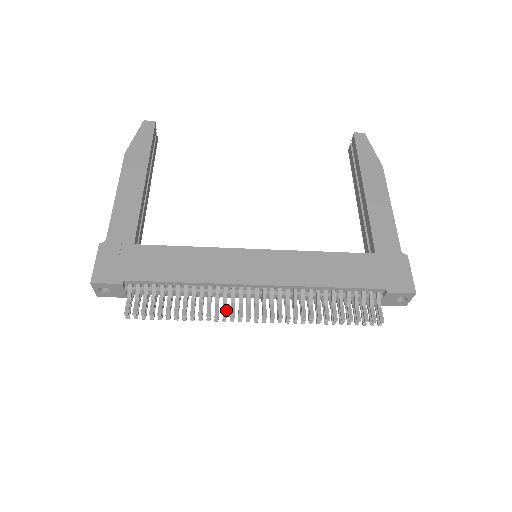
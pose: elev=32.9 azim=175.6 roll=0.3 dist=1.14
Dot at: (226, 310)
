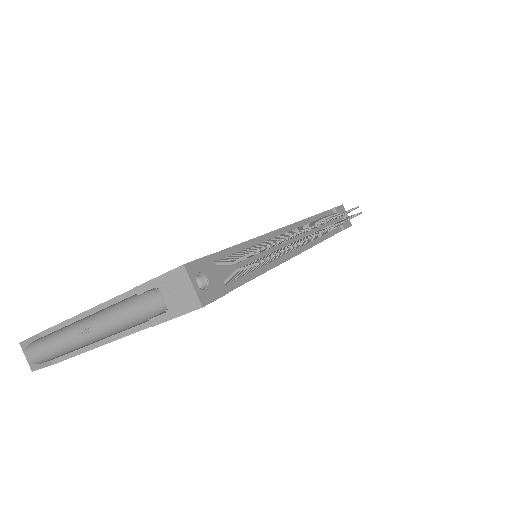
Dot at: occluded
